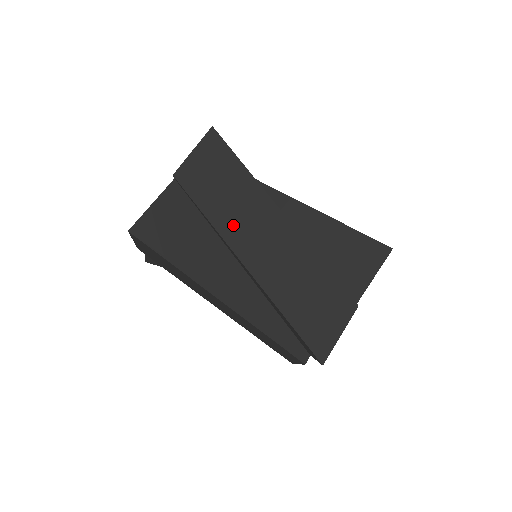
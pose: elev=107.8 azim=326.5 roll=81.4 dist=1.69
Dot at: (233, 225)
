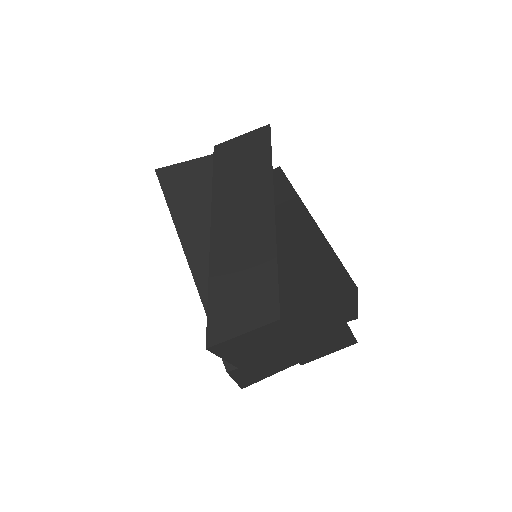
Dot at: (227, 198)
